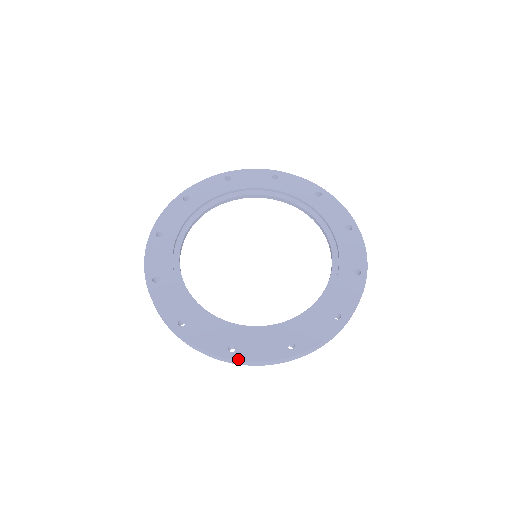
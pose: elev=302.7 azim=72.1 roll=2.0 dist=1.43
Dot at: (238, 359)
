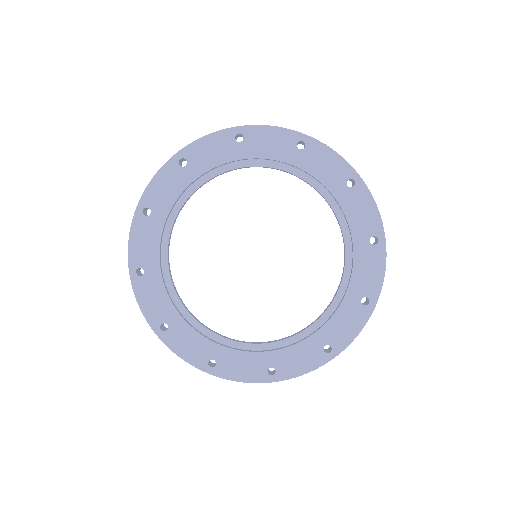
Dot at: (216, 376)
